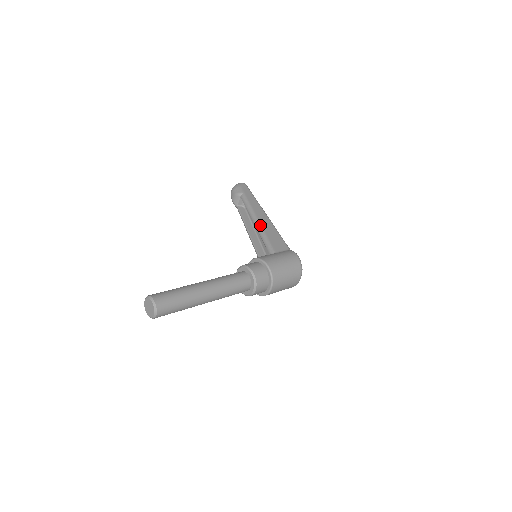
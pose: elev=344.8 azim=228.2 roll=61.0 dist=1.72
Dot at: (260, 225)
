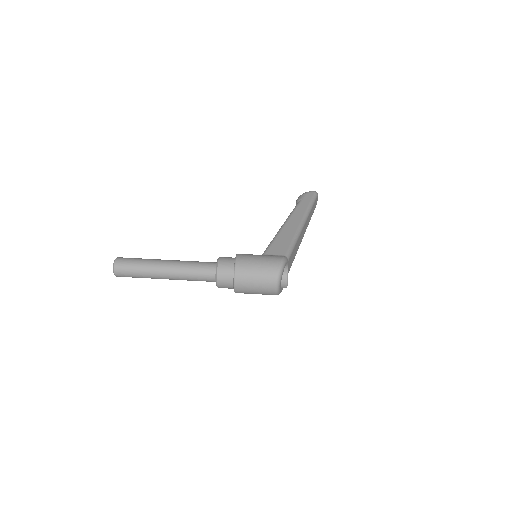
Dot at: (281, 229)
